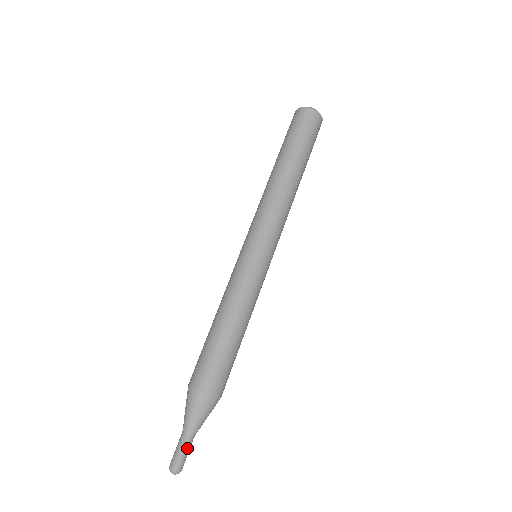
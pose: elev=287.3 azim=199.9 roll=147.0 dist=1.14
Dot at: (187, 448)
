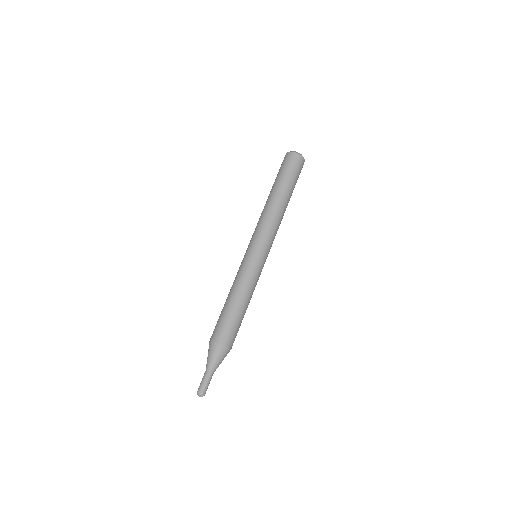
Dot at: (208, 380)
